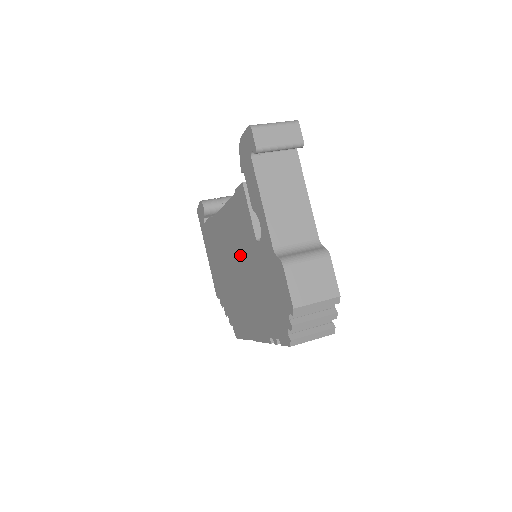
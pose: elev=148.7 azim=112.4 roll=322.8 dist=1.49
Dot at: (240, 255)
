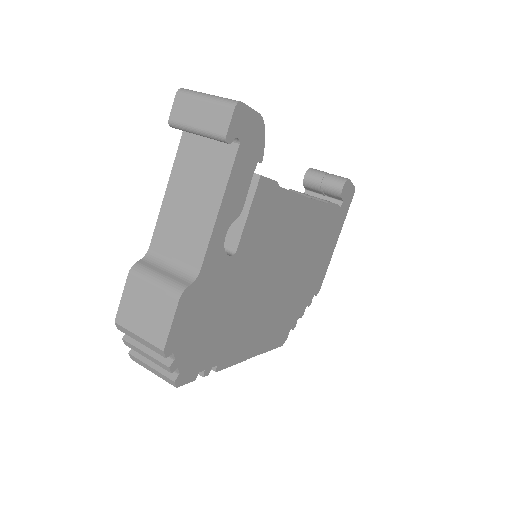
Dot at: occluded
